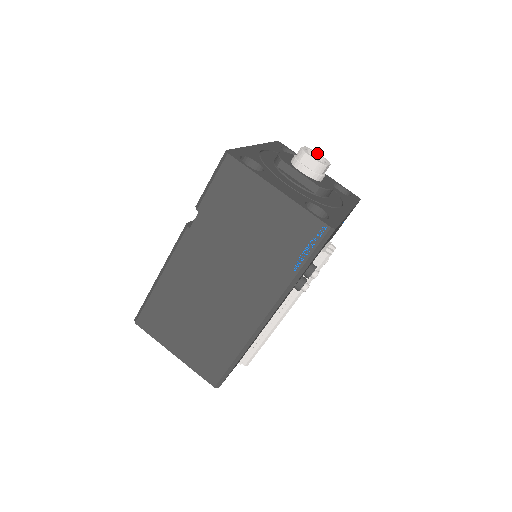
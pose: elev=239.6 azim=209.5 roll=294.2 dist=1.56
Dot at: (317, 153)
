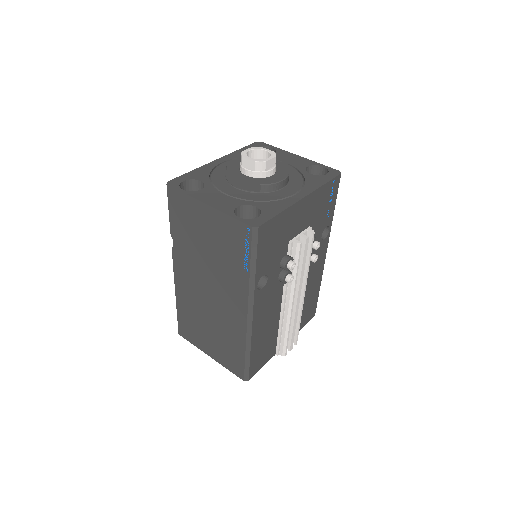
Dot at: (264, 149)
